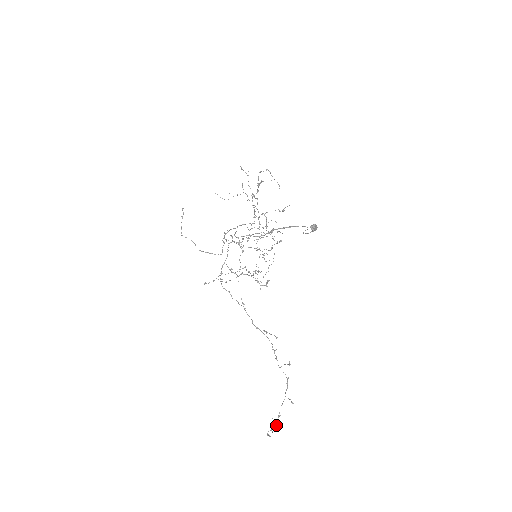
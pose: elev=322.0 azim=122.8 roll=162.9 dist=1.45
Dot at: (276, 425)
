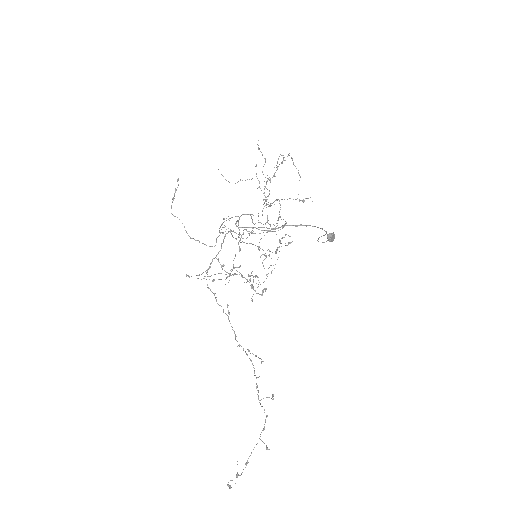
Dot at: (241, 474)
